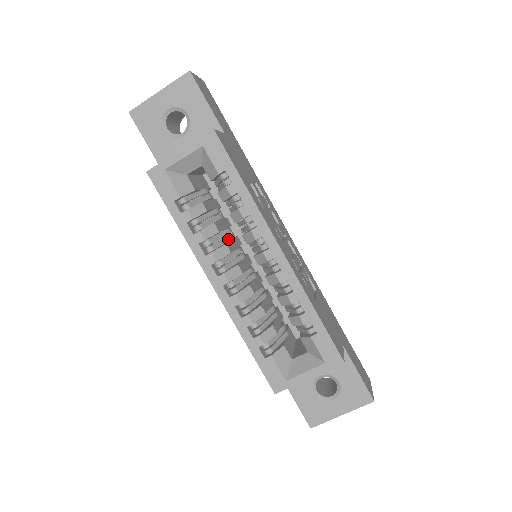
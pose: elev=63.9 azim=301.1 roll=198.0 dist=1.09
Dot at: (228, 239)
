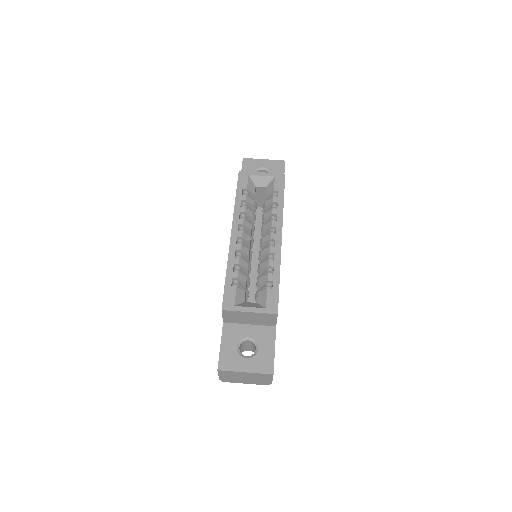
Dot at: (252, 229)
